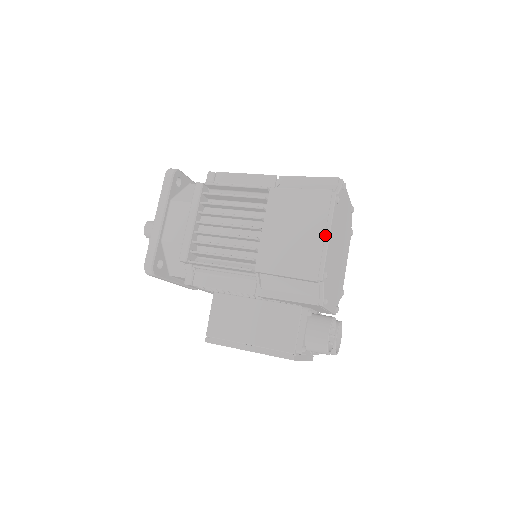
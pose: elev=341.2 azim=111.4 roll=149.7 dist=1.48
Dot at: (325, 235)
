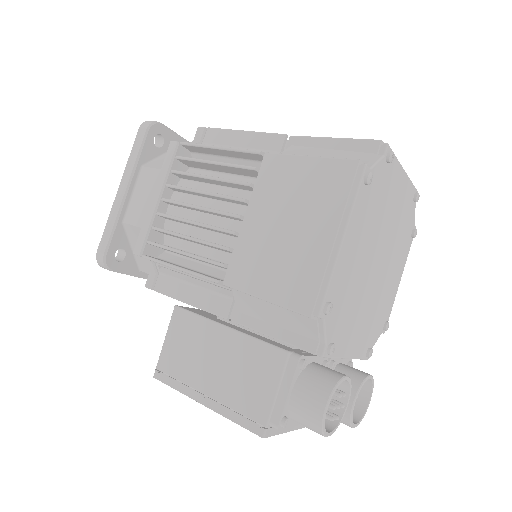
Dot at: (336, 238)
